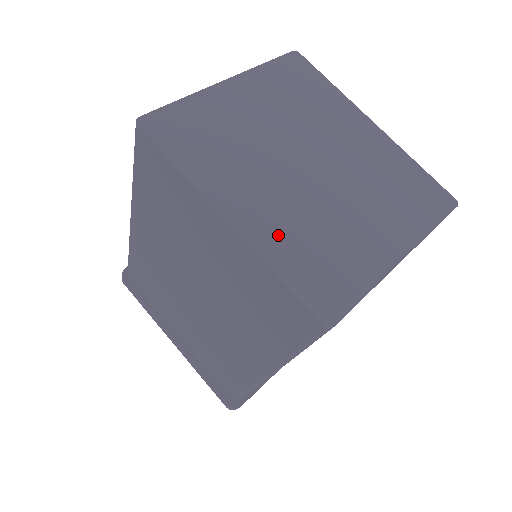
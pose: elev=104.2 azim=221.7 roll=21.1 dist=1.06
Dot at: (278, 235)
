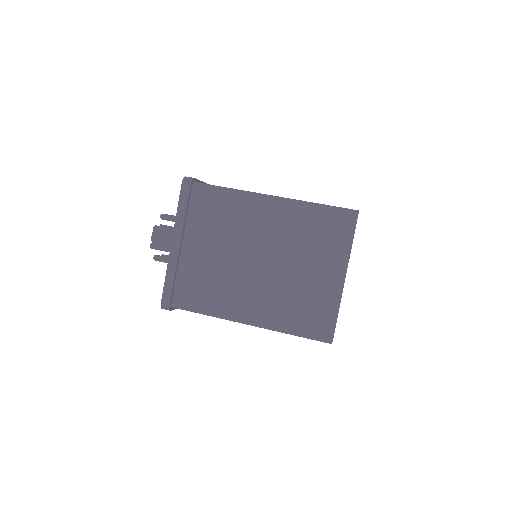
Dot at: occluded
